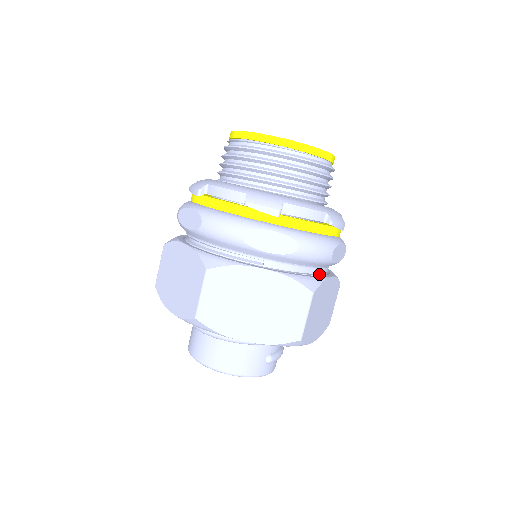
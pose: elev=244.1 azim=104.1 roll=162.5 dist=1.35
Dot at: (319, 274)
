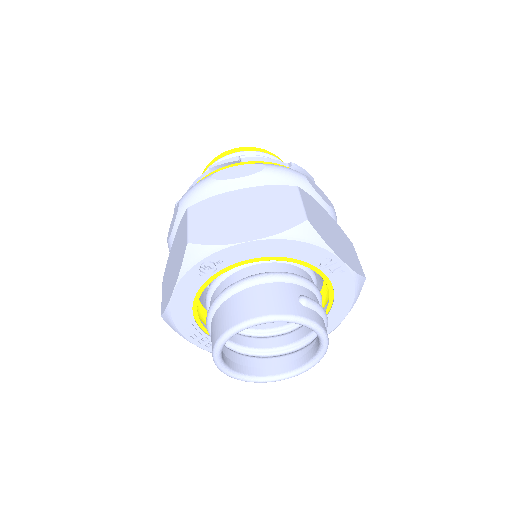
Dot at: occluded
